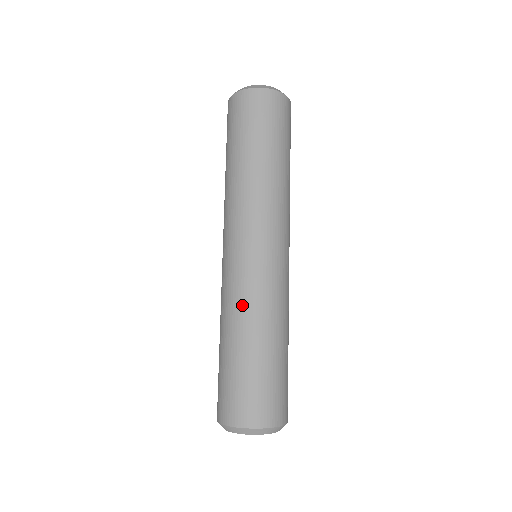
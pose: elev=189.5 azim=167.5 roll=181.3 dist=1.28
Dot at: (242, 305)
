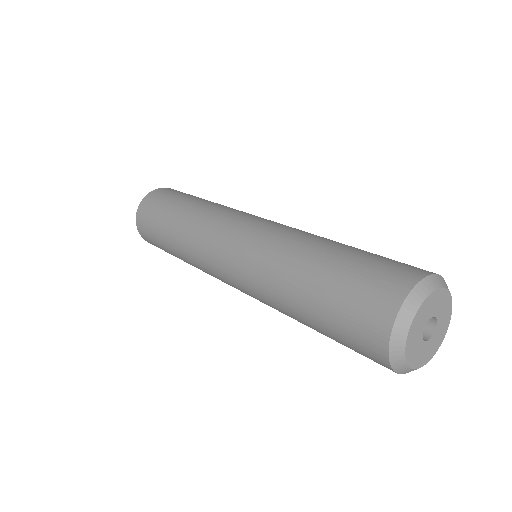
Dot at: (289, 238)
